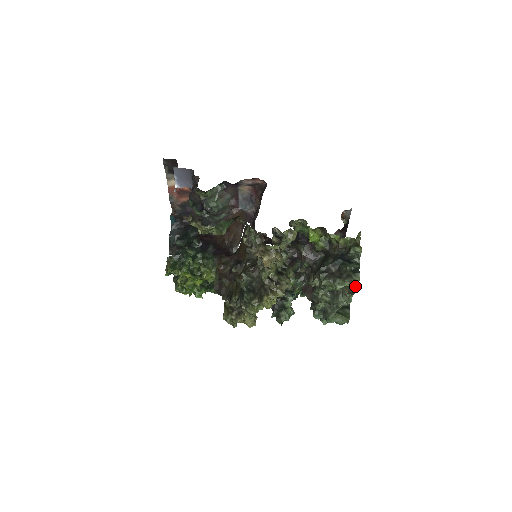
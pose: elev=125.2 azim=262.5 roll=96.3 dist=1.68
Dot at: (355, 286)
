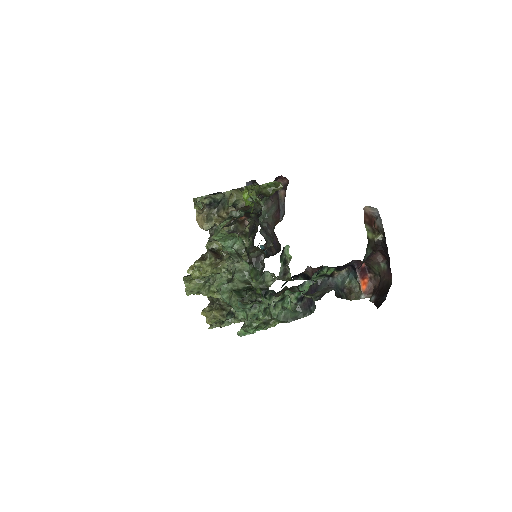
Dot at: occluded
